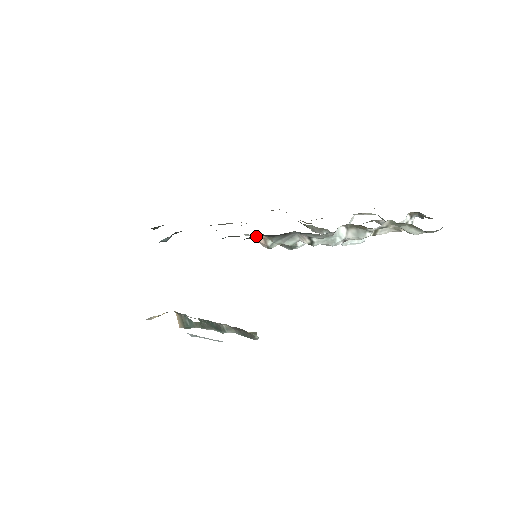
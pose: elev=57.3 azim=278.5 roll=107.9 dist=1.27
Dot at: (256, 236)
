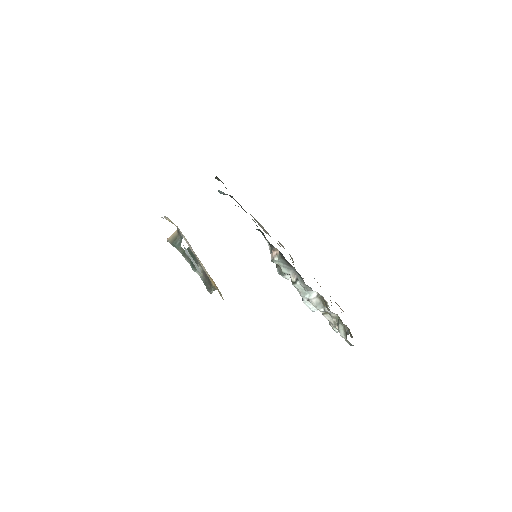
Dot at: (275, 248)
